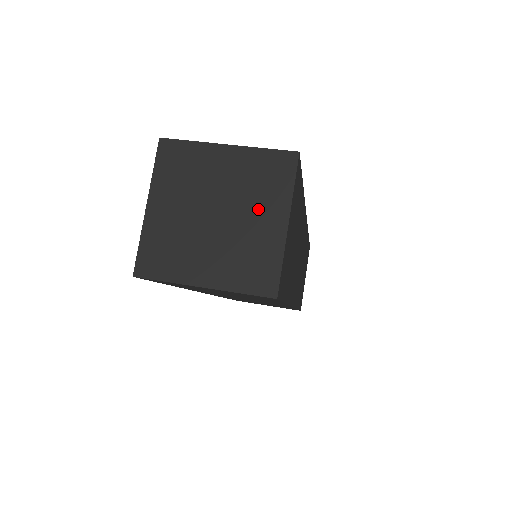
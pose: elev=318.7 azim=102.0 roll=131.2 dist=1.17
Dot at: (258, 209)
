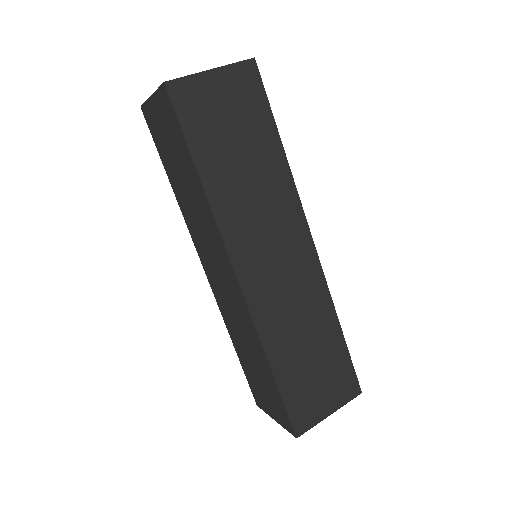
Dot at: occluded
